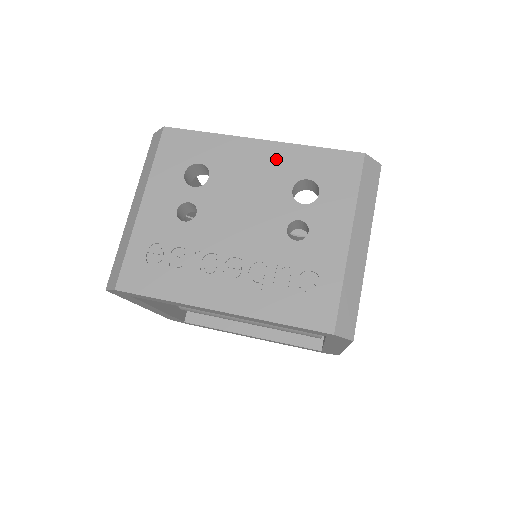
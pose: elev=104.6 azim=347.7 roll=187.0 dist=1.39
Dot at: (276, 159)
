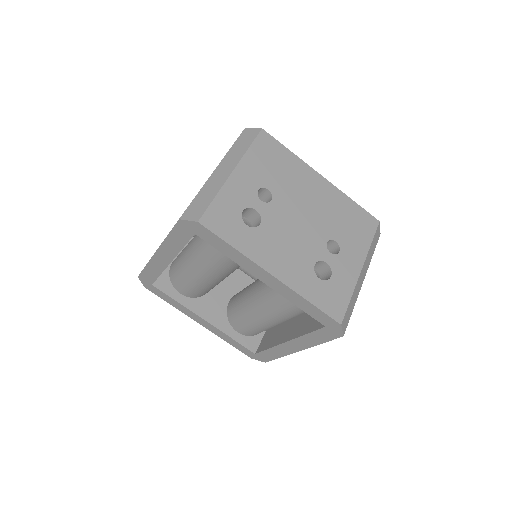
Dot at: occluded
